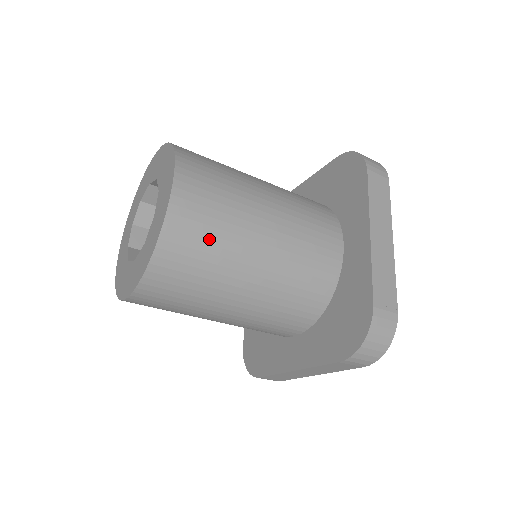
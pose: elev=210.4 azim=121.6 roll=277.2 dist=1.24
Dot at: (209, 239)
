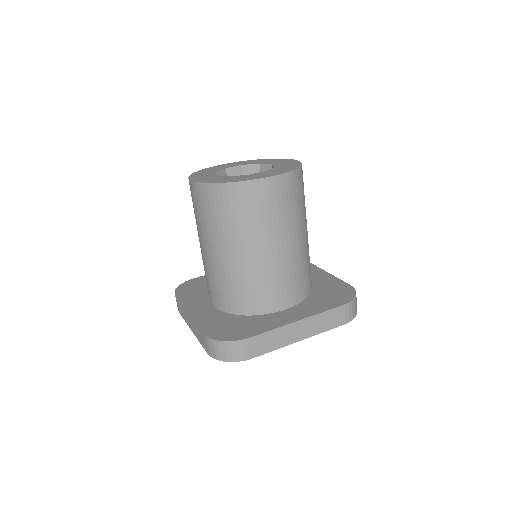
Dot at: (247, 214)
